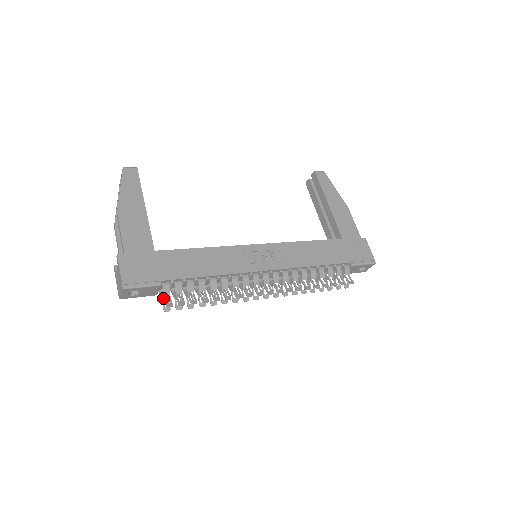
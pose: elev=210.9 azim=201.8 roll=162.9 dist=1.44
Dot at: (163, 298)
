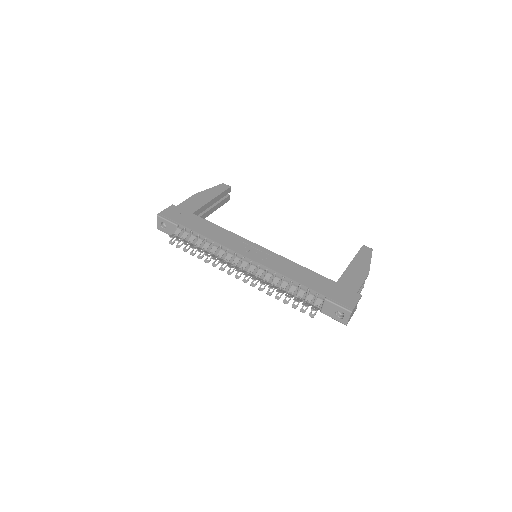
Dot at: (173, 234)
